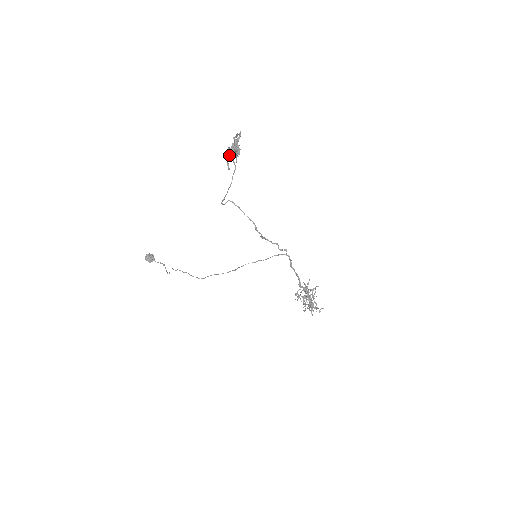
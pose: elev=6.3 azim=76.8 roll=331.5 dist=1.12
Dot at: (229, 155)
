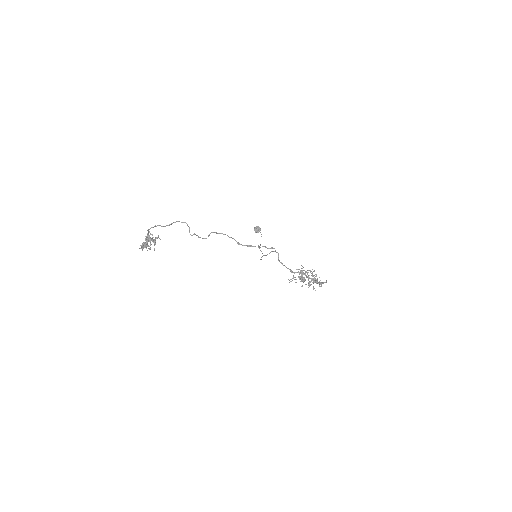
Dot at: (150, 243)
